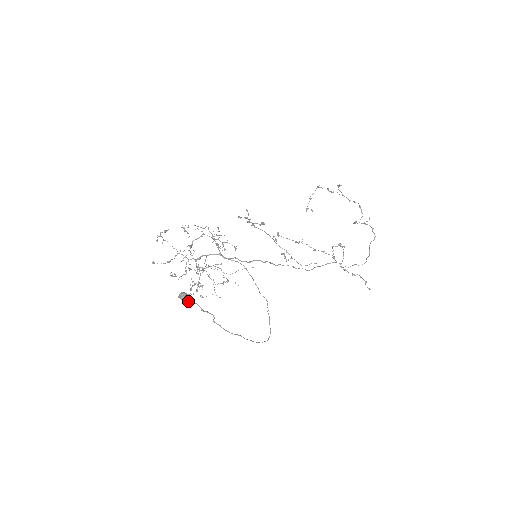
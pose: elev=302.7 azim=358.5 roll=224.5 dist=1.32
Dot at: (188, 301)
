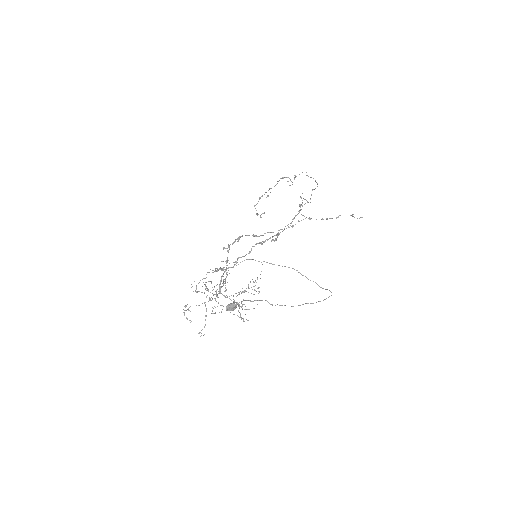
Dot at: (235, 305)
